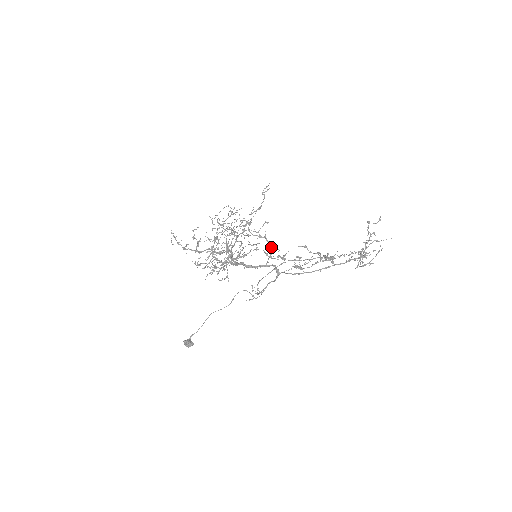
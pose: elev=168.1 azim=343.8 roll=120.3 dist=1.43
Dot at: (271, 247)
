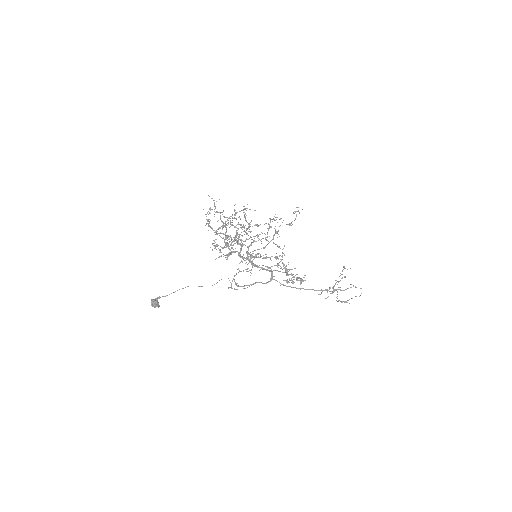
Dot at: occluded
